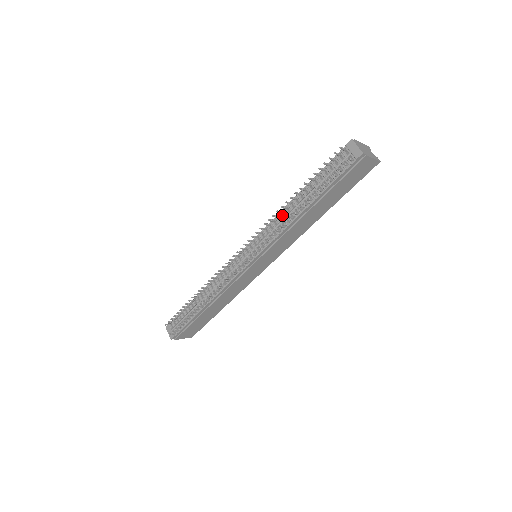
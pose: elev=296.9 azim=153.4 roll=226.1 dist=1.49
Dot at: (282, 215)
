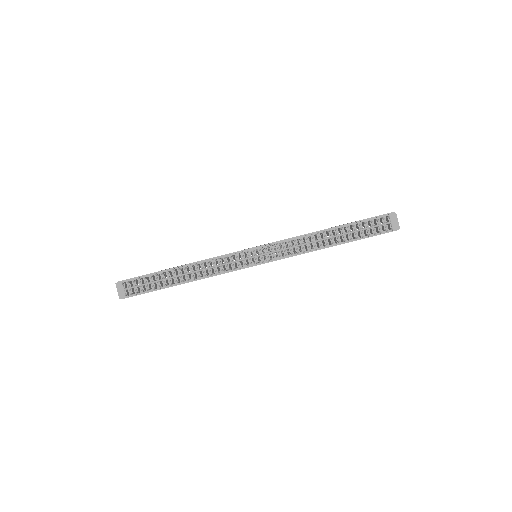
Dot at: (308, 239)
